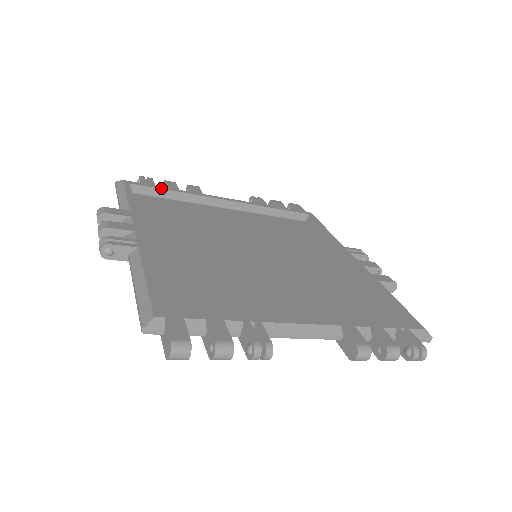
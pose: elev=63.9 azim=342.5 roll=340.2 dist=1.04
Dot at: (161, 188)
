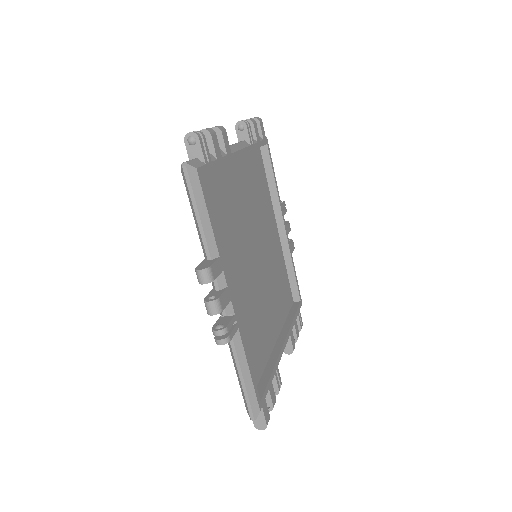
Dot at: (216, 166)
